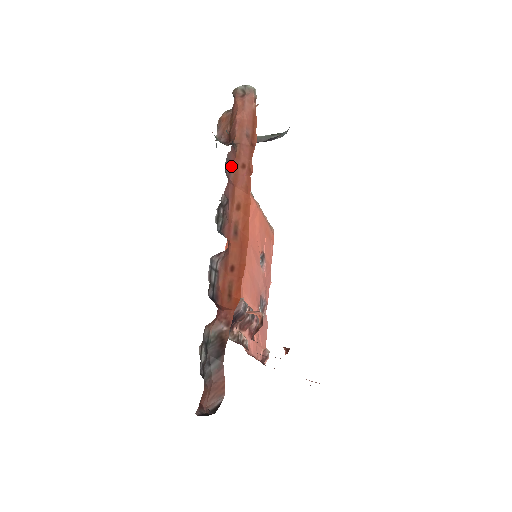
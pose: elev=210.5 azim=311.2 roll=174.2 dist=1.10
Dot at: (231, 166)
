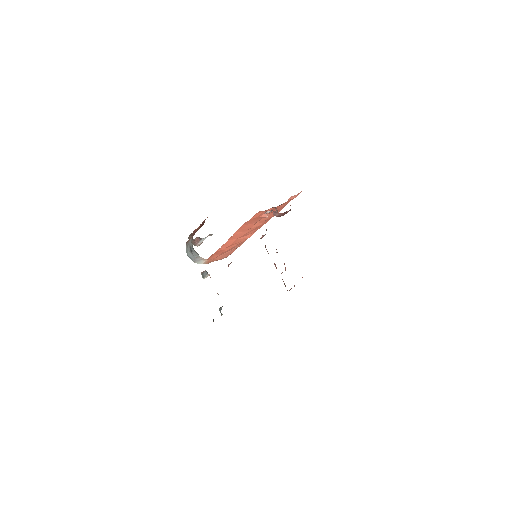
Dot at: occluded
